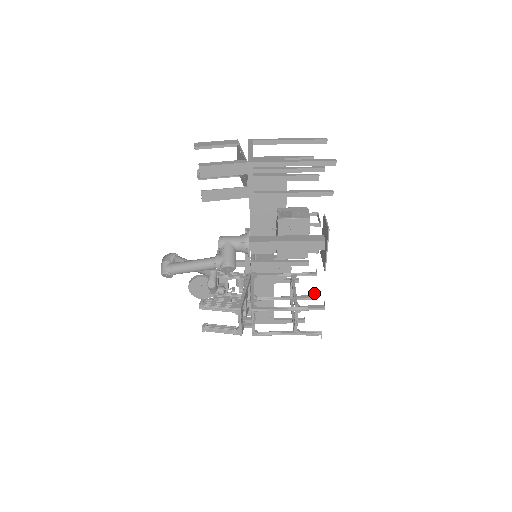
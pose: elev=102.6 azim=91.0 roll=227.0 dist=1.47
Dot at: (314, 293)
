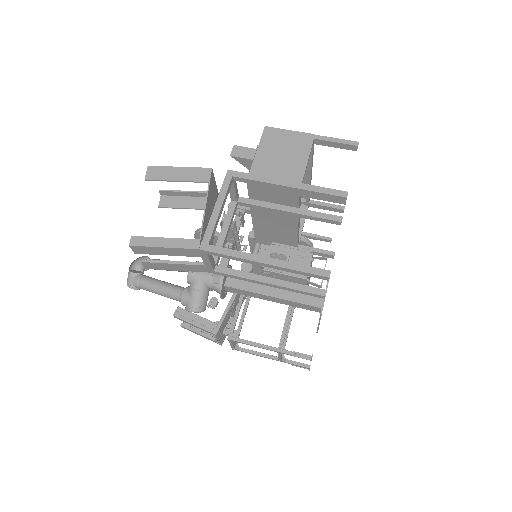
Dot at: occluded
